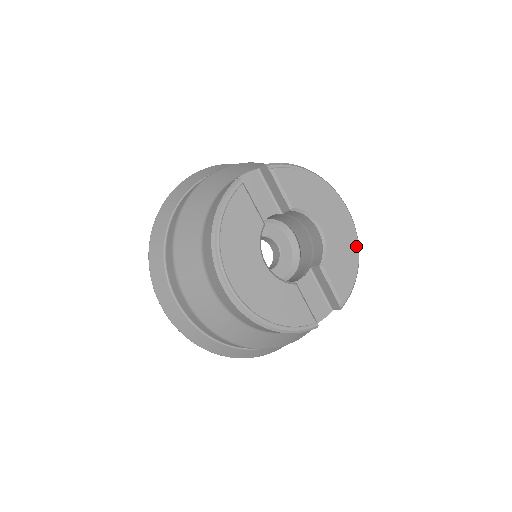
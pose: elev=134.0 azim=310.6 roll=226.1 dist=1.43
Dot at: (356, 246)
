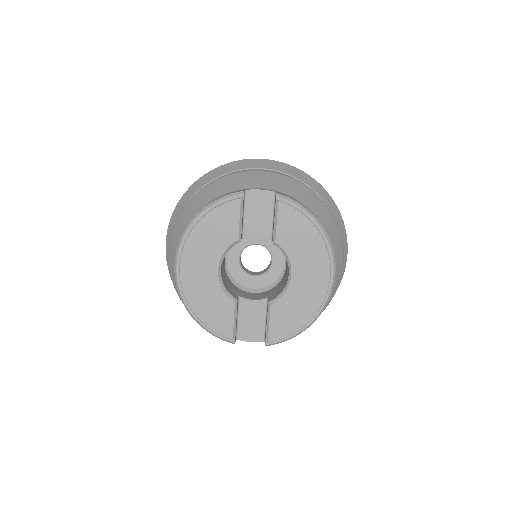
Dot at: (317, 310)
